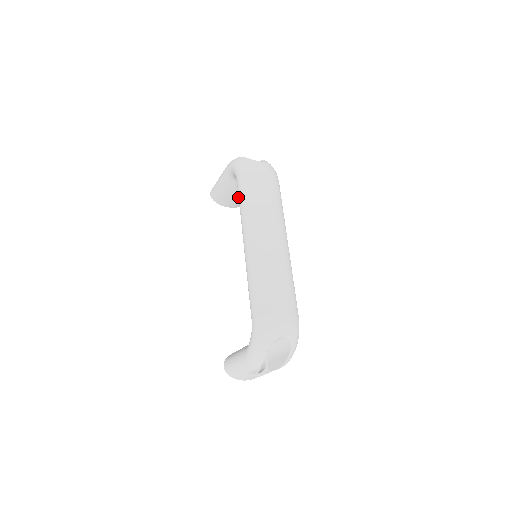
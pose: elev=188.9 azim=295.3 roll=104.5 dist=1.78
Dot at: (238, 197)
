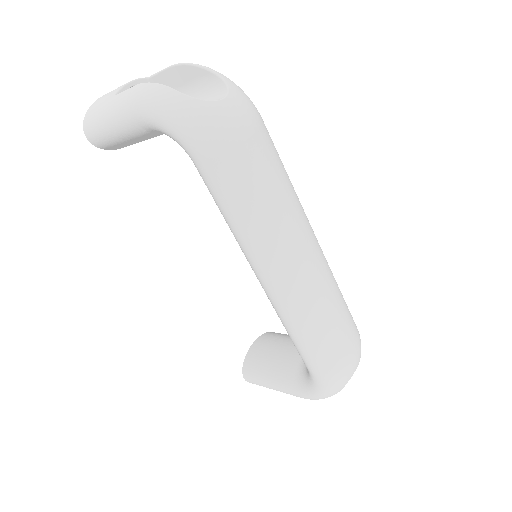
Dot at: occluded
